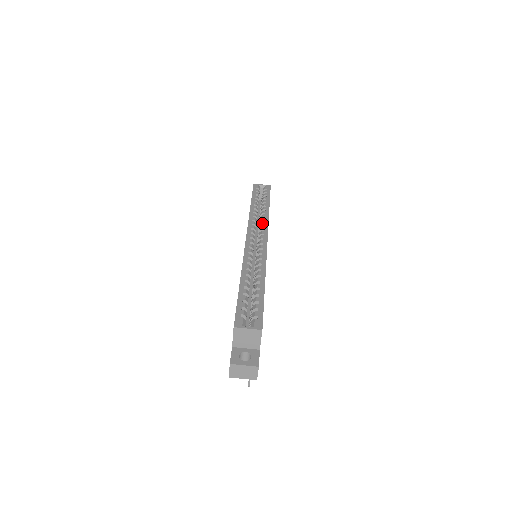
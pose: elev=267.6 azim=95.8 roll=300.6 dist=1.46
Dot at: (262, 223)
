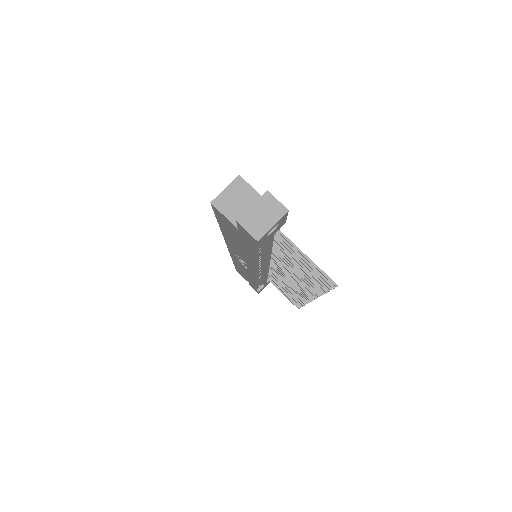
Dot at: occluded
